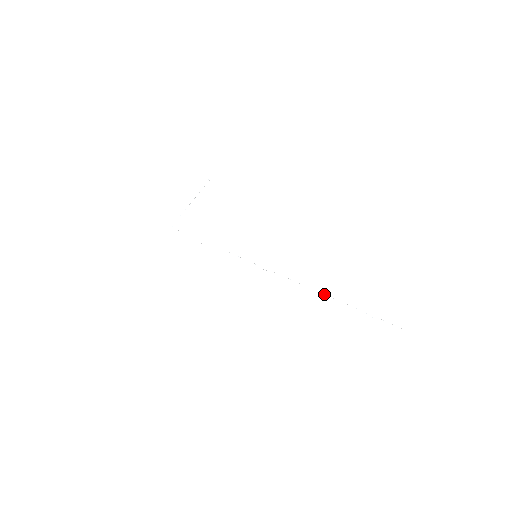
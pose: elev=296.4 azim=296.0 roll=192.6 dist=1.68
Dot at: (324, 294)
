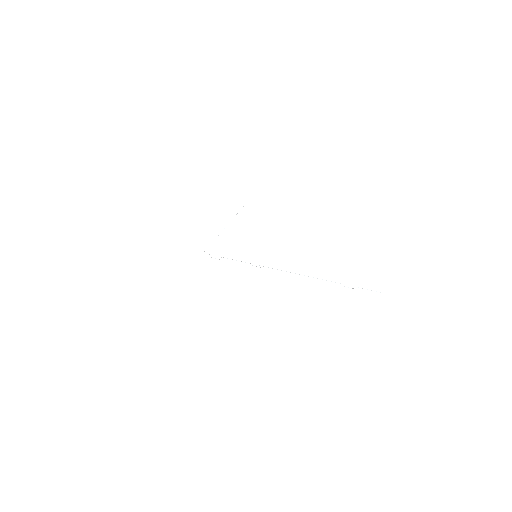
Dot at: occluded
